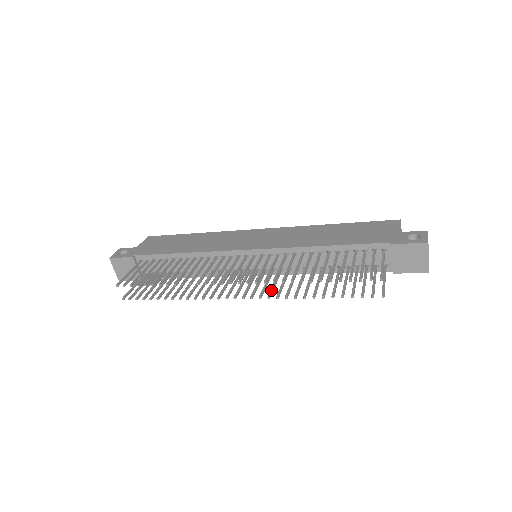
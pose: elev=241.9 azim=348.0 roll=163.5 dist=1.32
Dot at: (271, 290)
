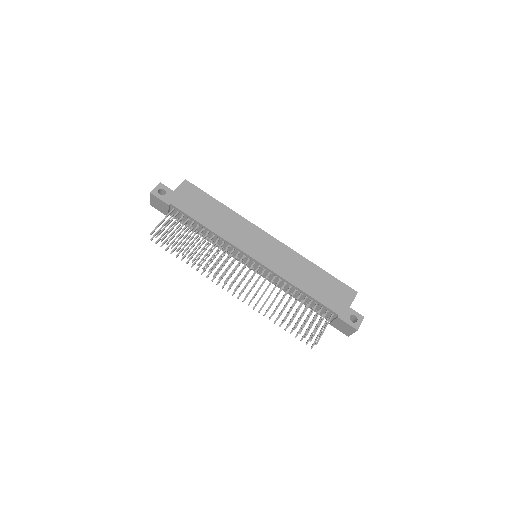
Dot at: occluded
